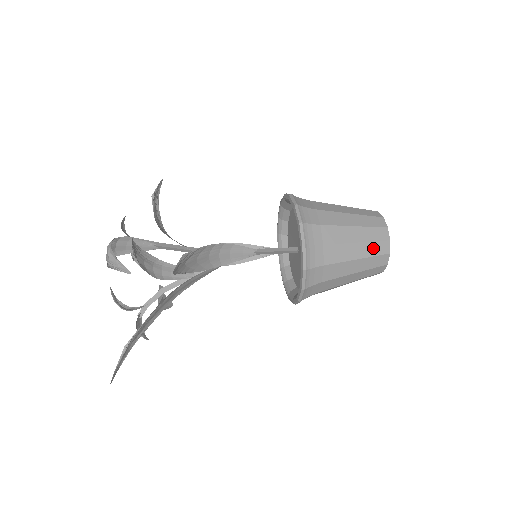
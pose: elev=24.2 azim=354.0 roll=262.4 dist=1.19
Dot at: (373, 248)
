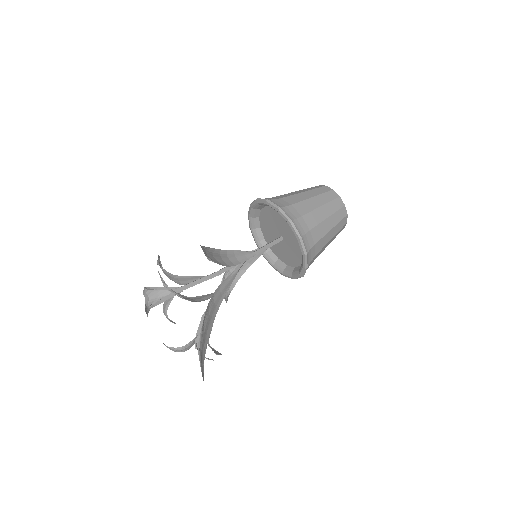
Dot at: (326, 197)
